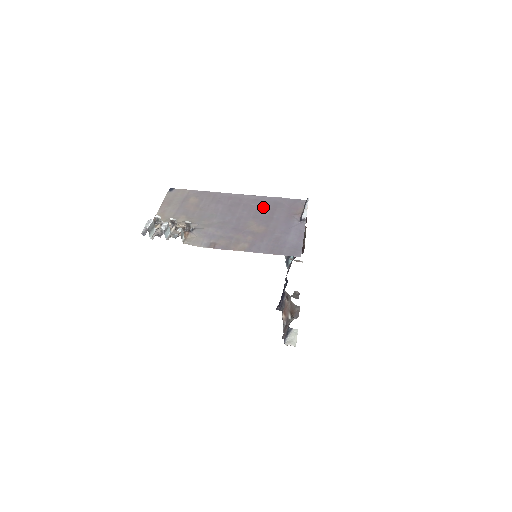
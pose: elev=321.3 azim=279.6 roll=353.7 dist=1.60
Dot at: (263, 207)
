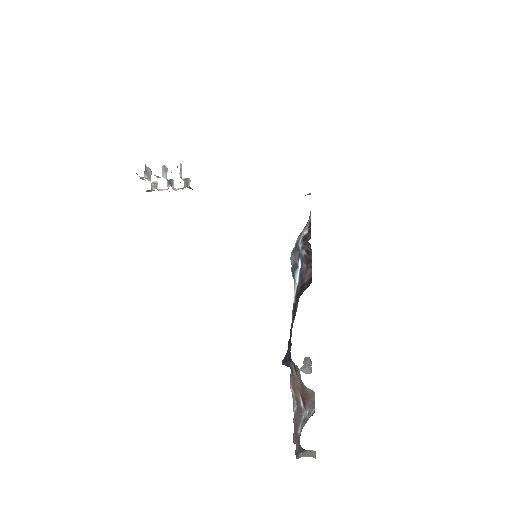
Dot at: occluded
